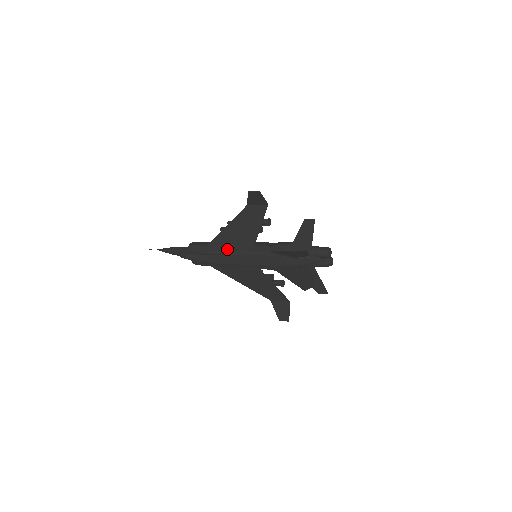
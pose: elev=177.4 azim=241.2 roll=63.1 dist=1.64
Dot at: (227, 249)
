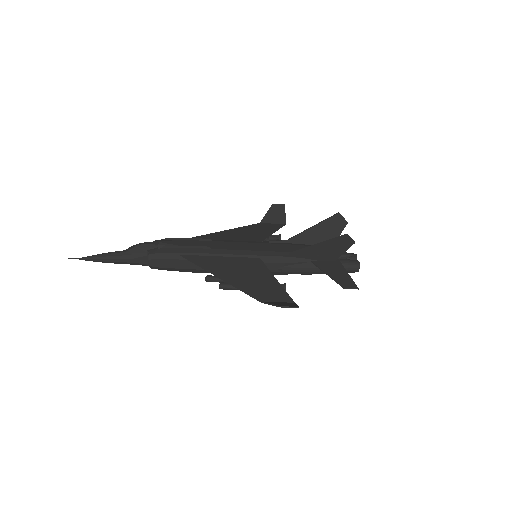
Dot at: (220, 240)
